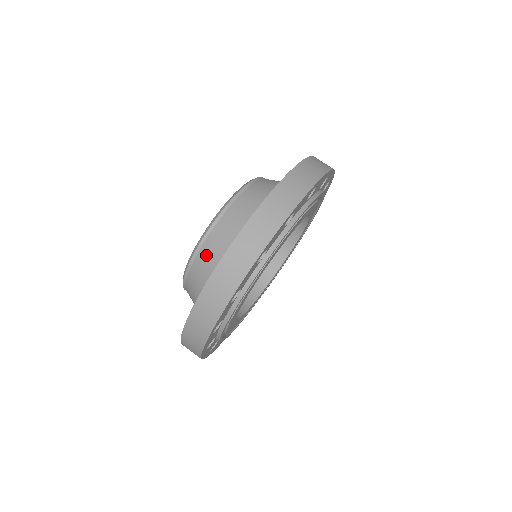
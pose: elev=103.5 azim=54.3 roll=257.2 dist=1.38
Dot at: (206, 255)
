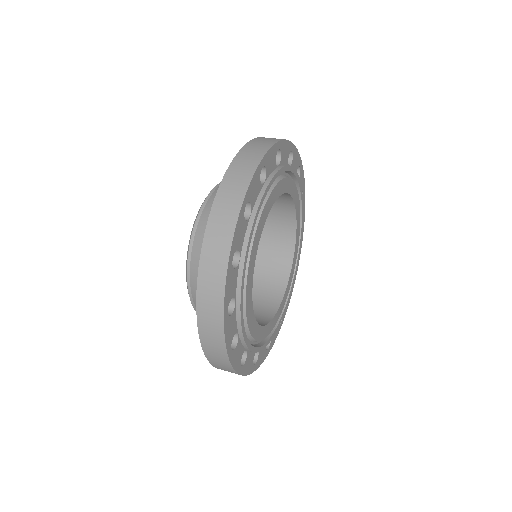
Dot at: (208, 215)
